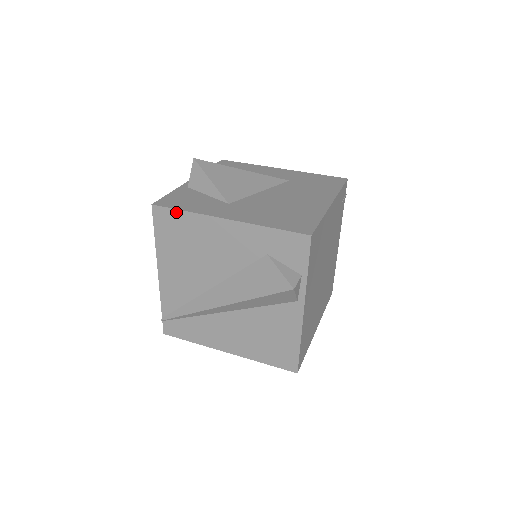
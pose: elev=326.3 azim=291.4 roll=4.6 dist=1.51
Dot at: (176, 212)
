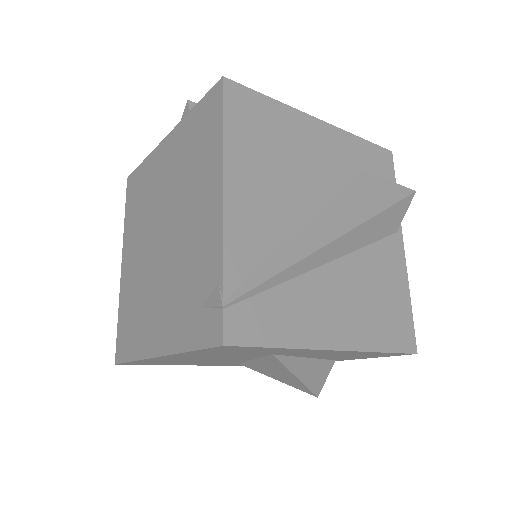
Dot at: (259, 96)
